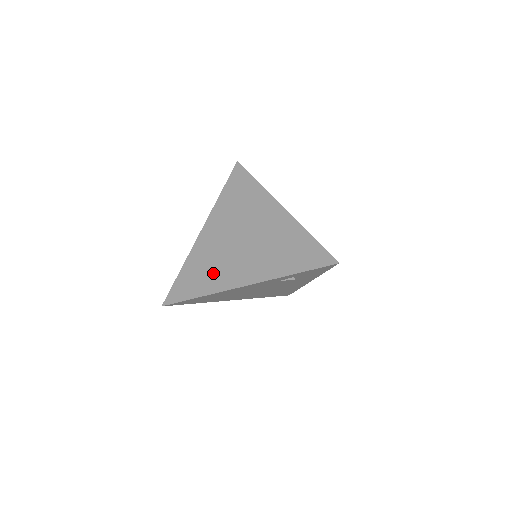
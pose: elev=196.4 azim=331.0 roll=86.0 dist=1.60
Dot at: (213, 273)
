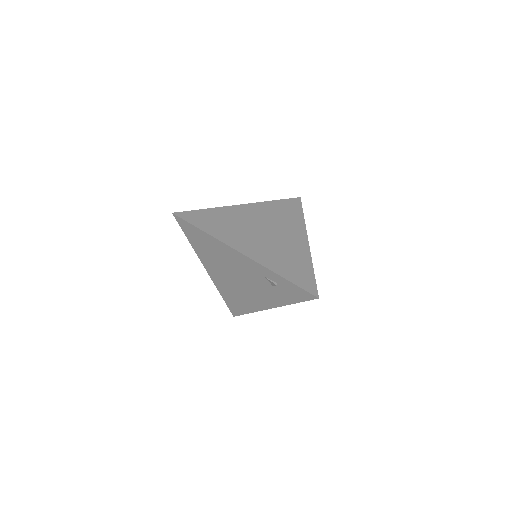
Dot at: (227, 229)
